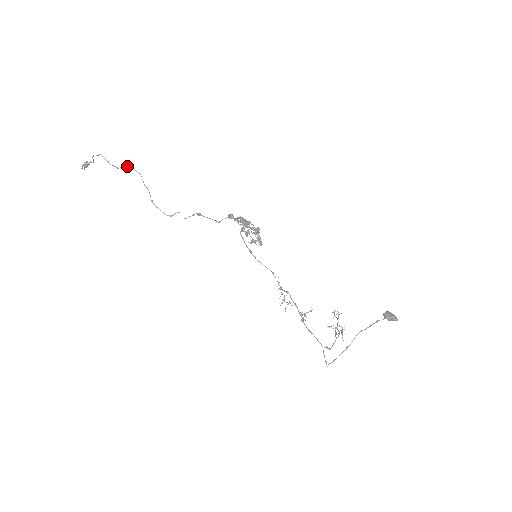
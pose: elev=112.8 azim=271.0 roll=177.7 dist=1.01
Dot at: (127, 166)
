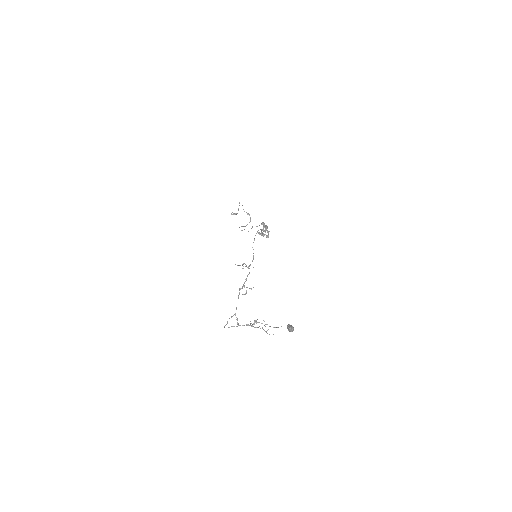
Dot at: occluded
